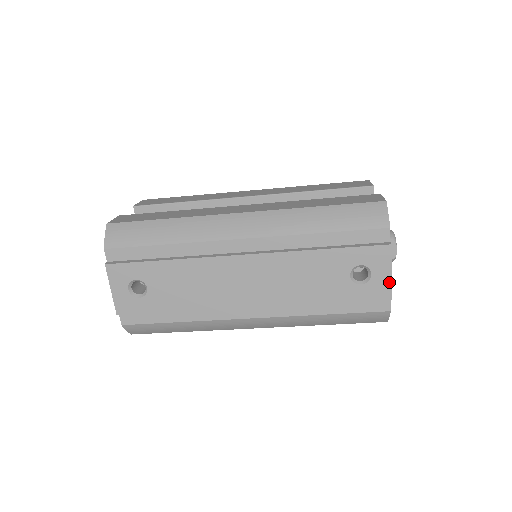
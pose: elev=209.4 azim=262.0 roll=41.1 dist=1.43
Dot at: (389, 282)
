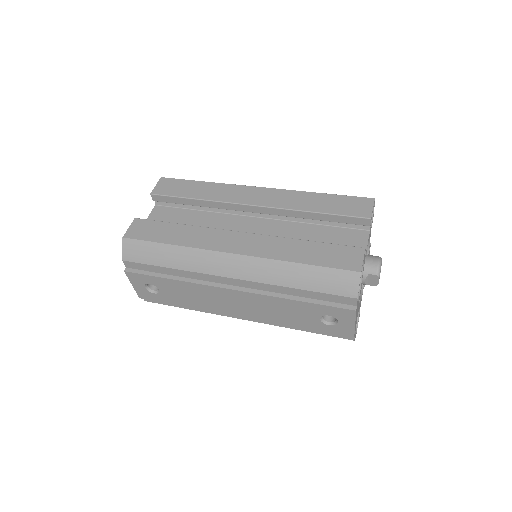
Dot at: (353, 329)
